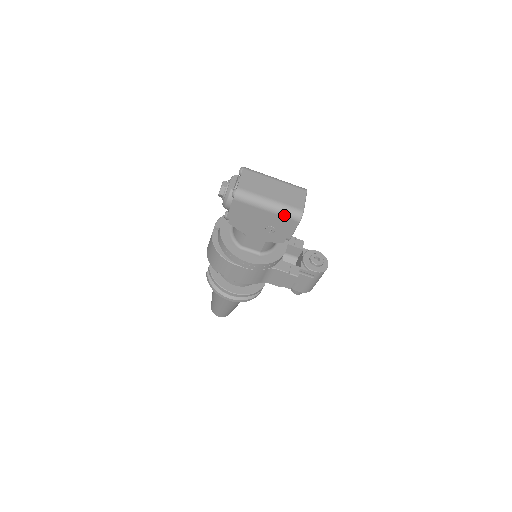
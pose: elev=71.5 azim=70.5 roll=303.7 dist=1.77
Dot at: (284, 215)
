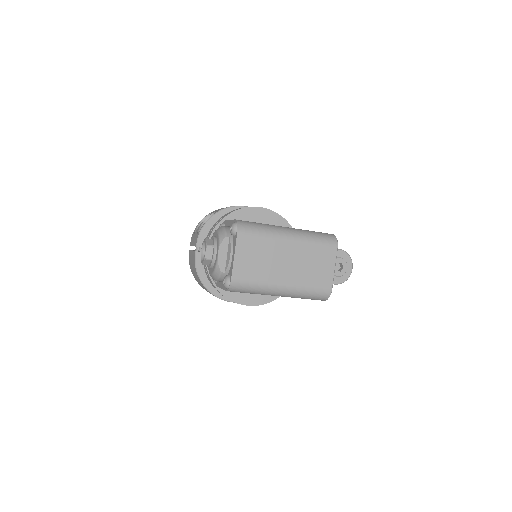
Dot at: (303, 298)
